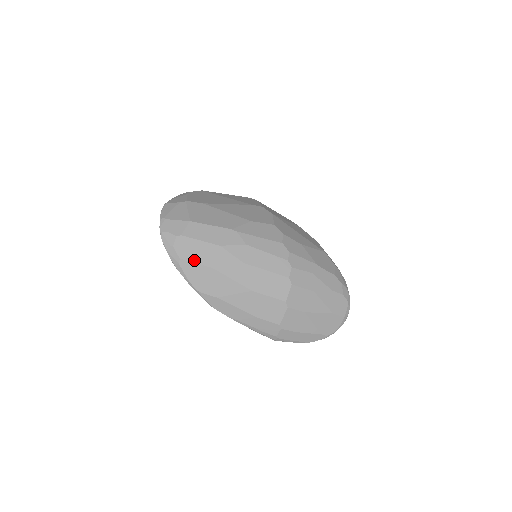
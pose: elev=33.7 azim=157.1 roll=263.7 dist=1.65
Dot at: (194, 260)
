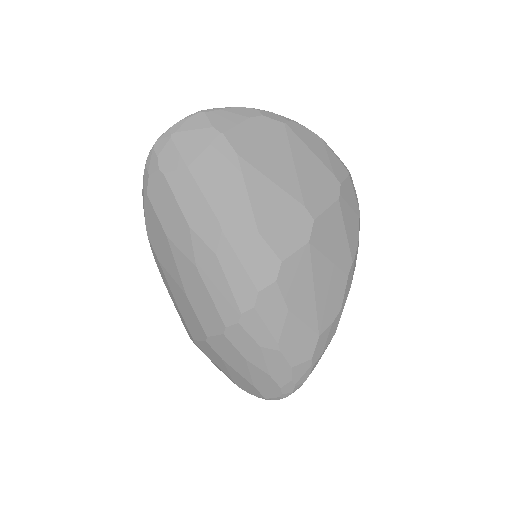
Dot at: (157, 210)
